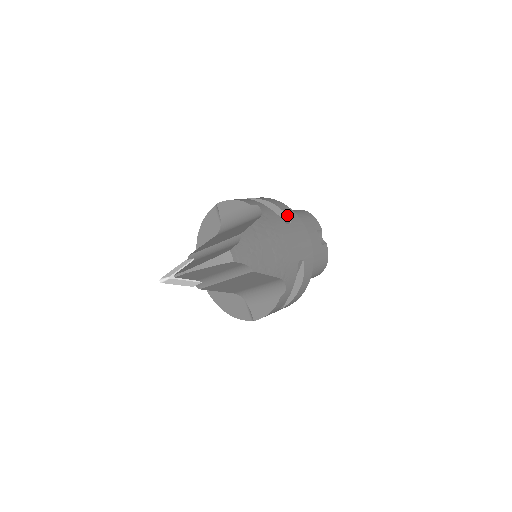
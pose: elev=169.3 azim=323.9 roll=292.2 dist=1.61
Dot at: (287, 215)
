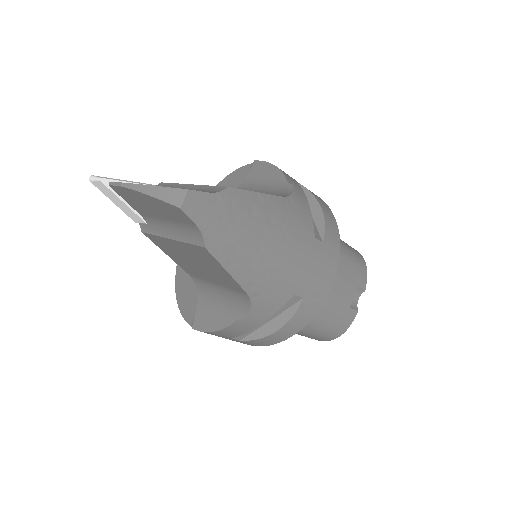
Dot at: (326, 230)
